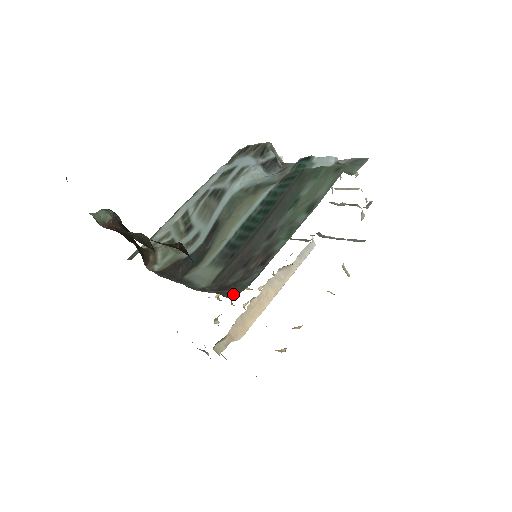
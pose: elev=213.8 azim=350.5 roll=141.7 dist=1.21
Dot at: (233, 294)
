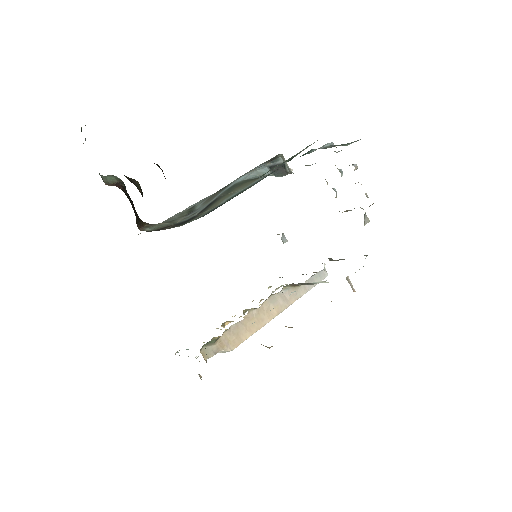
Dot at: occluded
